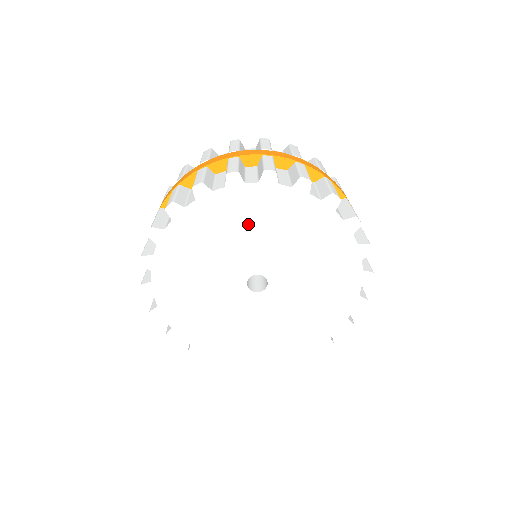
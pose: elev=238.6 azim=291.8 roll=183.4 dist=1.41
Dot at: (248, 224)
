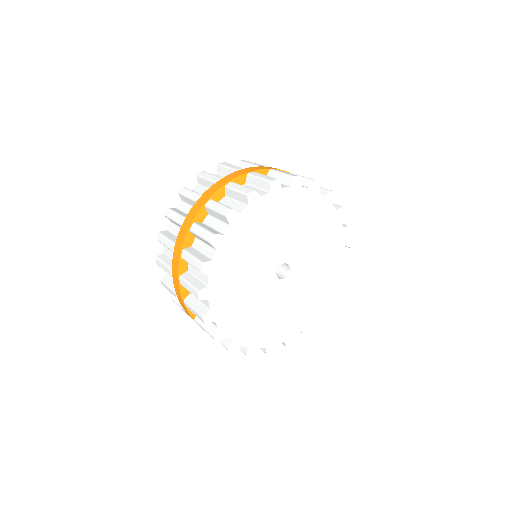
Dot at: (293, 220)
